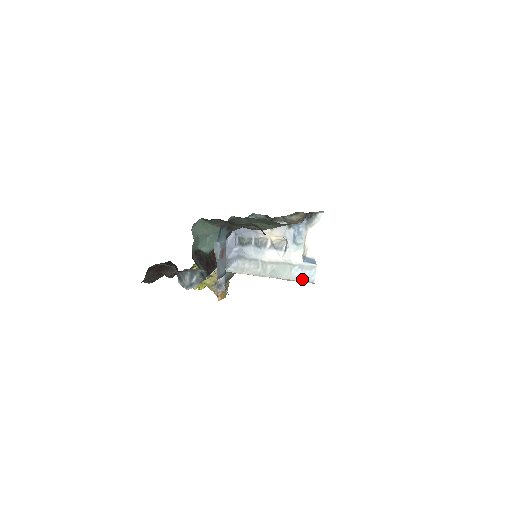
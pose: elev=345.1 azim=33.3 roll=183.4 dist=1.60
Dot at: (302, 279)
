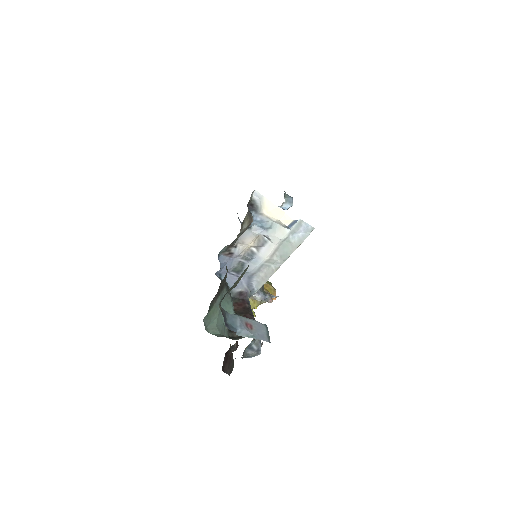
Dot at: (304, 237)
